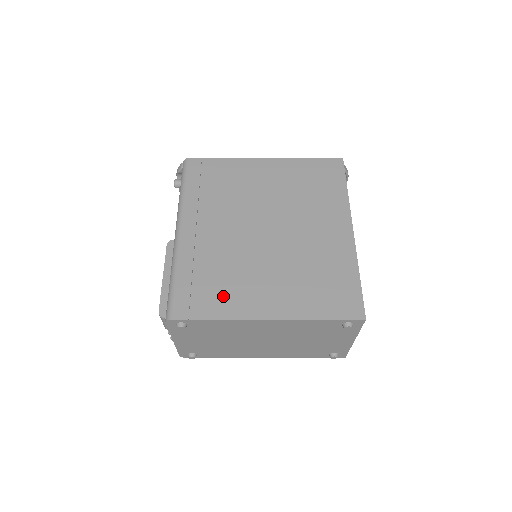
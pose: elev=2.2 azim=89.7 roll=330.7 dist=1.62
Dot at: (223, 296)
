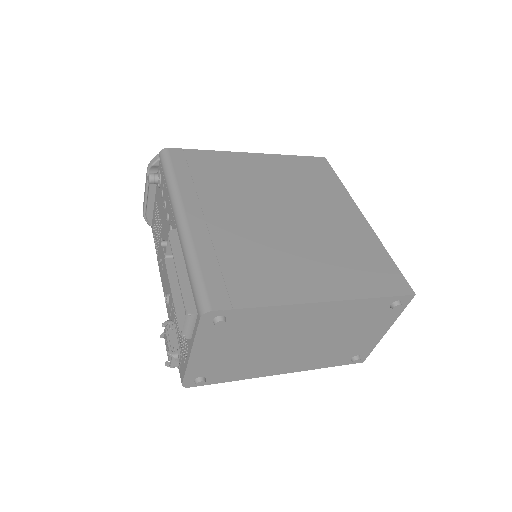
Dot at: (263, 281)
